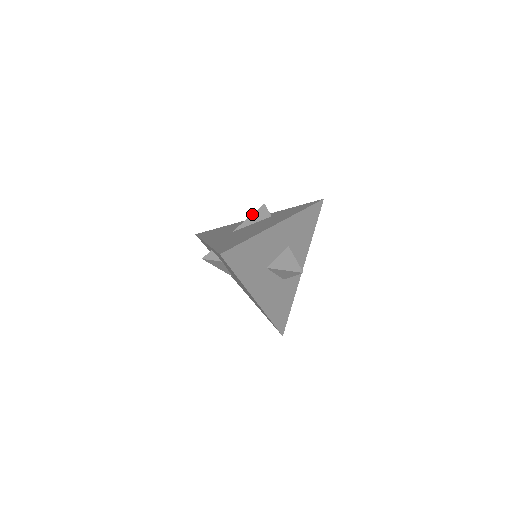
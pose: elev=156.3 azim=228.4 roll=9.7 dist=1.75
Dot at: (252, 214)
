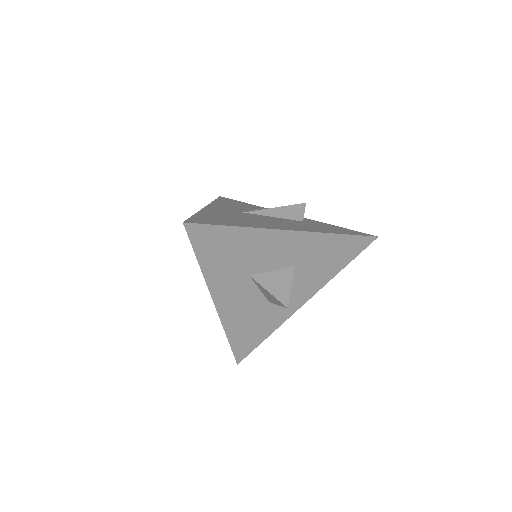
Dot at: (282, 206)
